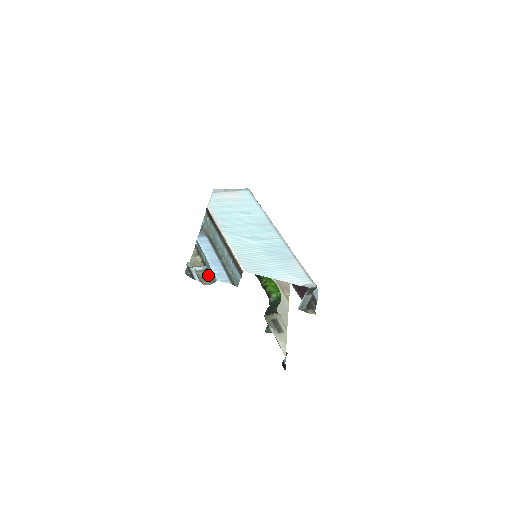
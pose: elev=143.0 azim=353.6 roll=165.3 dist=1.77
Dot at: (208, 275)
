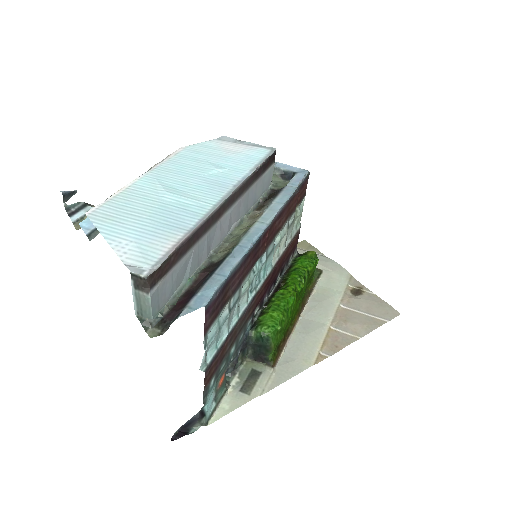
Dot at: occluded
